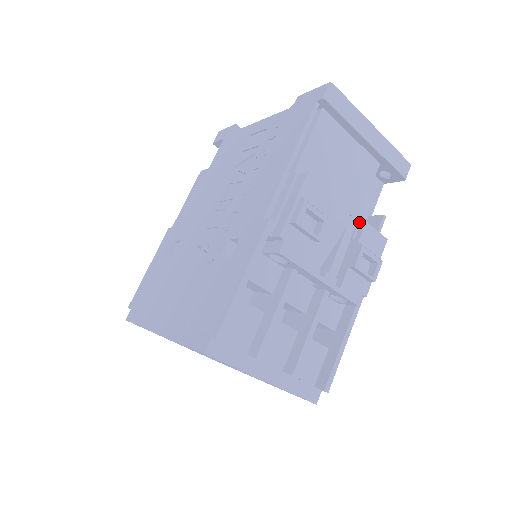
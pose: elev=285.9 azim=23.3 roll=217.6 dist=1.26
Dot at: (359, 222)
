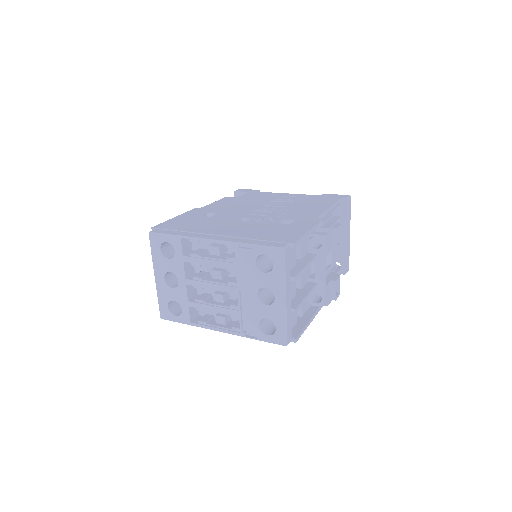
Dot at: (336, 267)
